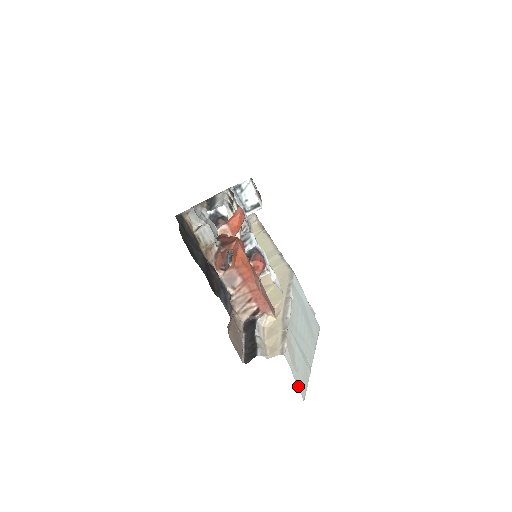
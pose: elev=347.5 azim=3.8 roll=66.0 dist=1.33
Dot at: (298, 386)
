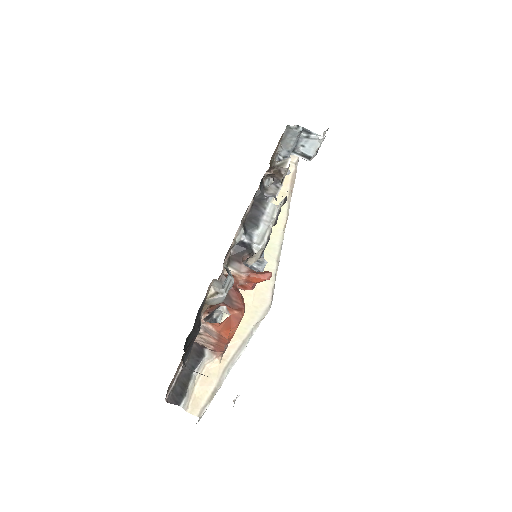
Dot at: occluded
